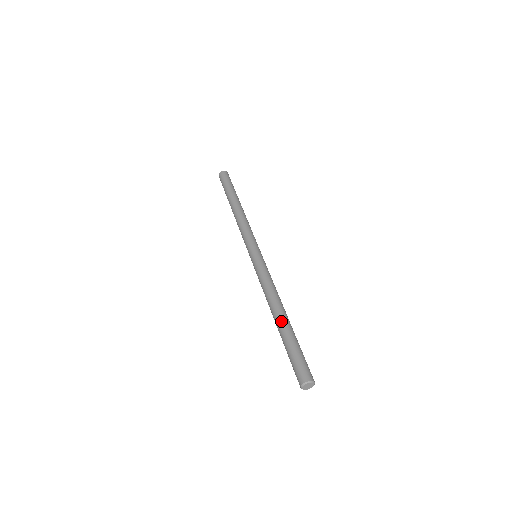
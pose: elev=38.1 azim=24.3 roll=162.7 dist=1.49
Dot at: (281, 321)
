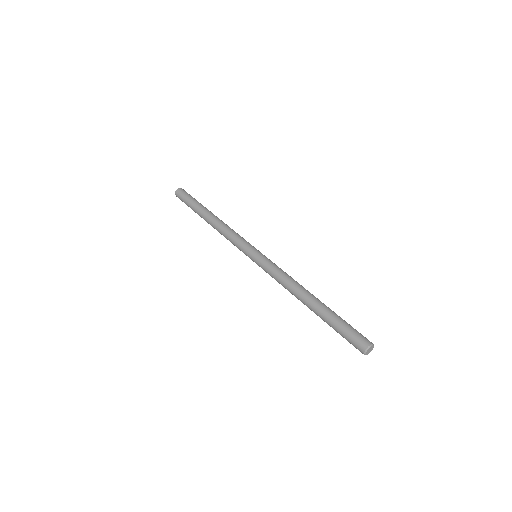
Dot at: (315, 305)
